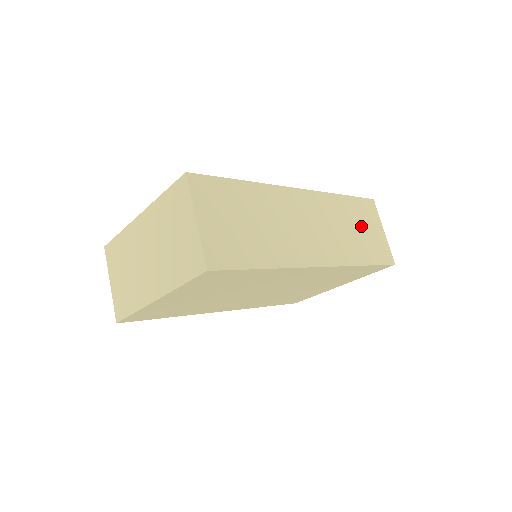
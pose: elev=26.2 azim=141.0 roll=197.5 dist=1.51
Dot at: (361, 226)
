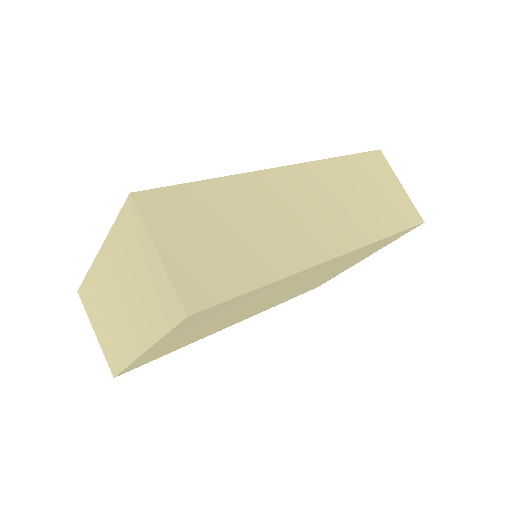
Dot at: (373, 188)
